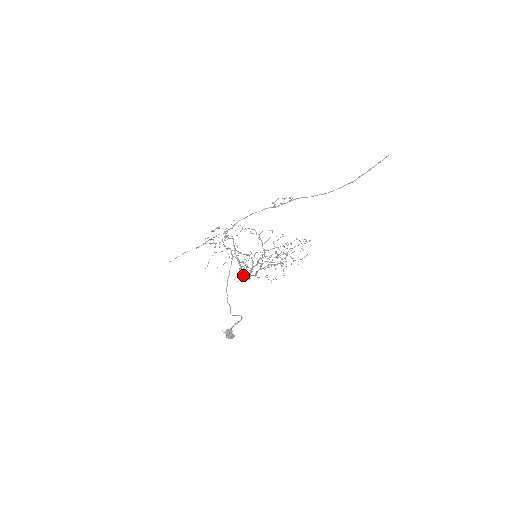
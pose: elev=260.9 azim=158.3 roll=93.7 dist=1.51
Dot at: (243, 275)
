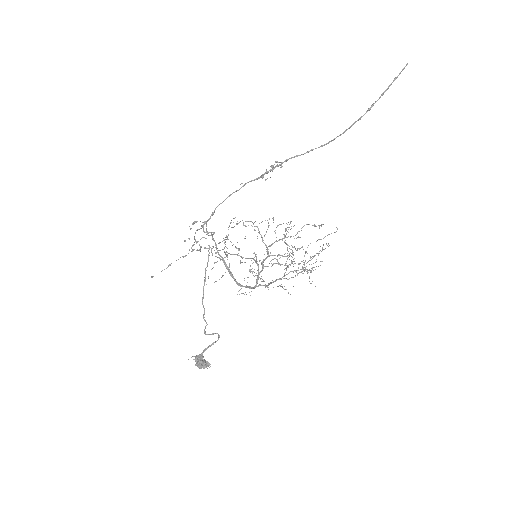
Dot at: occluded
